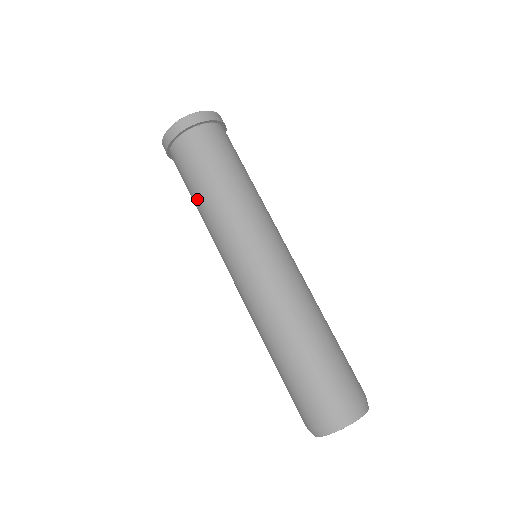
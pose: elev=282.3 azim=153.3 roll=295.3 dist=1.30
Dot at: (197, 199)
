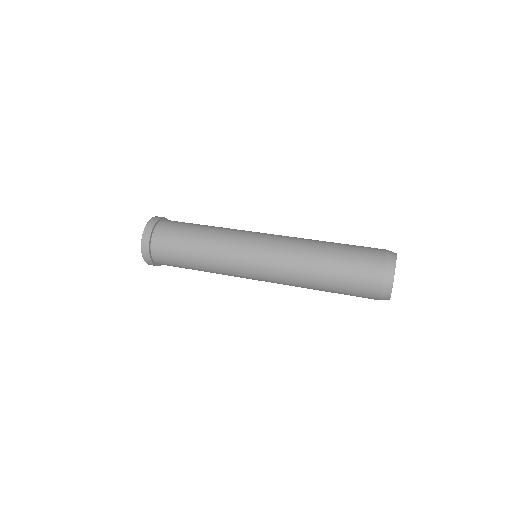
Dot at: (195, 243)
